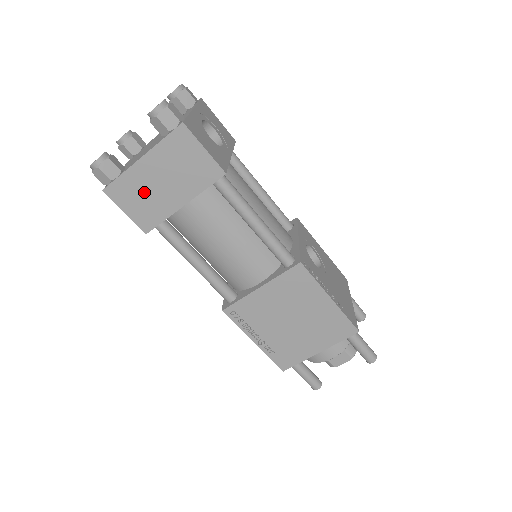
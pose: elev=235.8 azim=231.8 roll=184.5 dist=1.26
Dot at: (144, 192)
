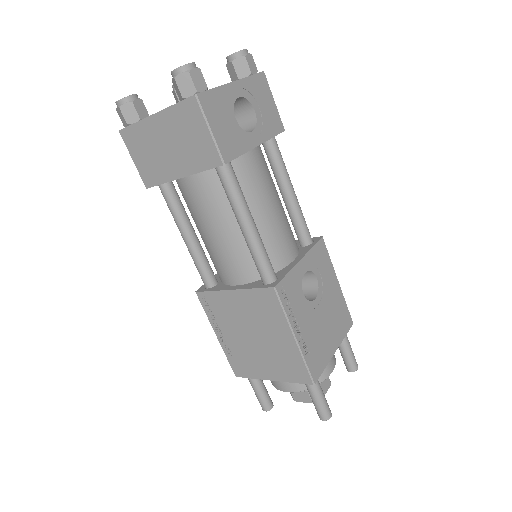
Dot at: (151, 148)
